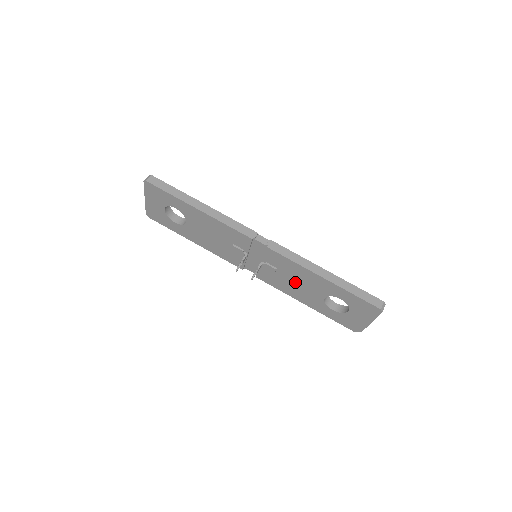
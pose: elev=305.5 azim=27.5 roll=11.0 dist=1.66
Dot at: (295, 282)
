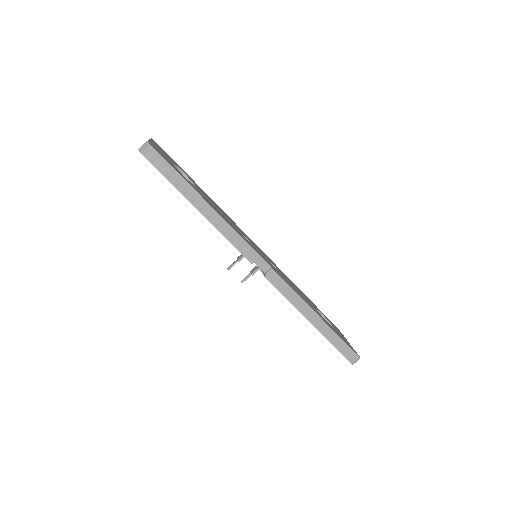
Dot at: occluded
